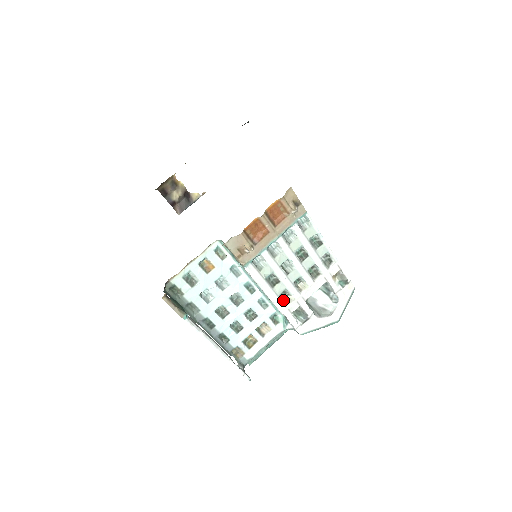
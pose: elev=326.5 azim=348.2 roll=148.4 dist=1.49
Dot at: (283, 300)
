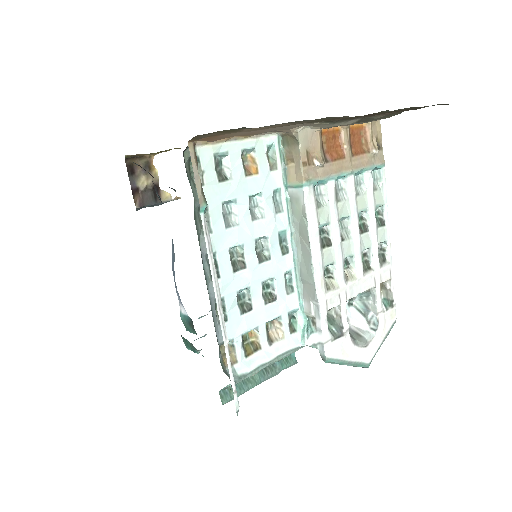
Dot at: (325, 280)
